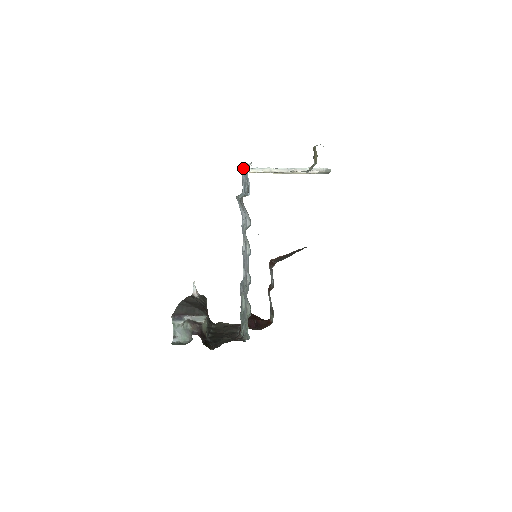
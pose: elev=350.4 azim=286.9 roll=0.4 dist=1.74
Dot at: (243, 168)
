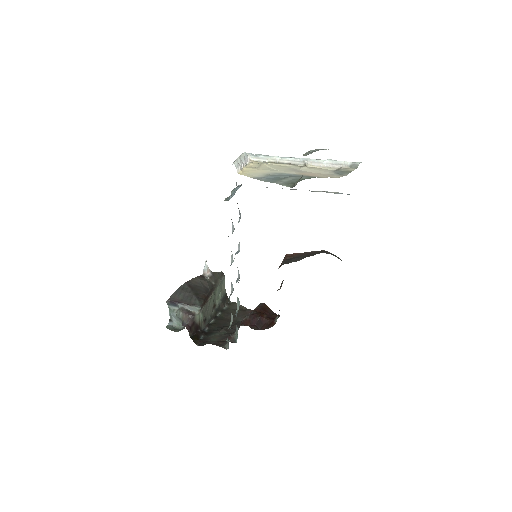
Dot at: occluded
